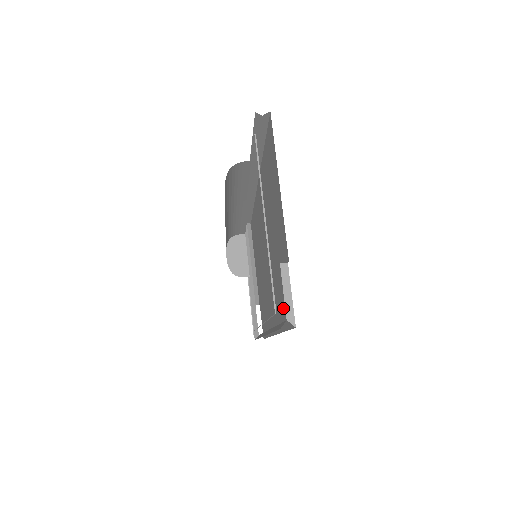
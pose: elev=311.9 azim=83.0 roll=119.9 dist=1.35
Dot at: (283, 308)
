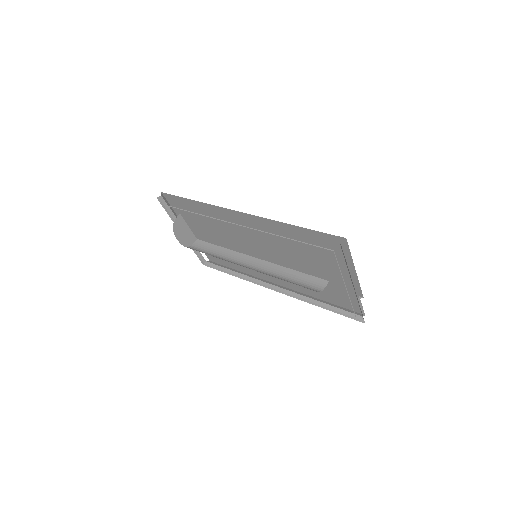
Dot at: (327, 296)
